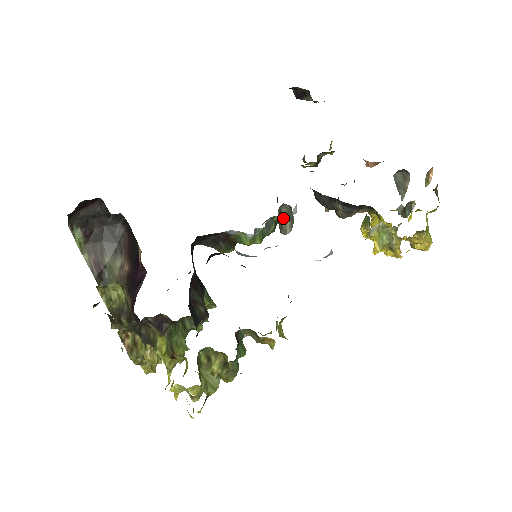
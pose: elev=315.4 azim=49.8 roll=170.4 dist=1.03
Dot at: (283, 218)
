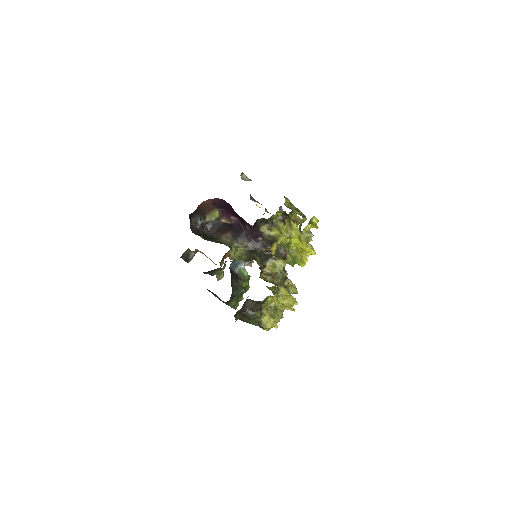
Dot at: occluded
